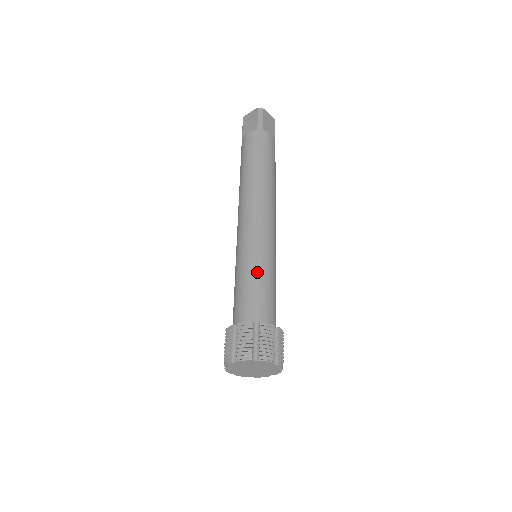
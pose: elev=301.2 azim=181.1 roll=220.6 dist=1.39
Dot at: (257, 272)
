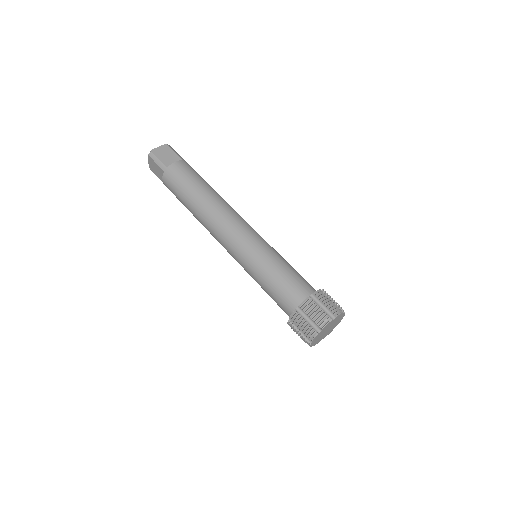
Dot at: (265, 273)
